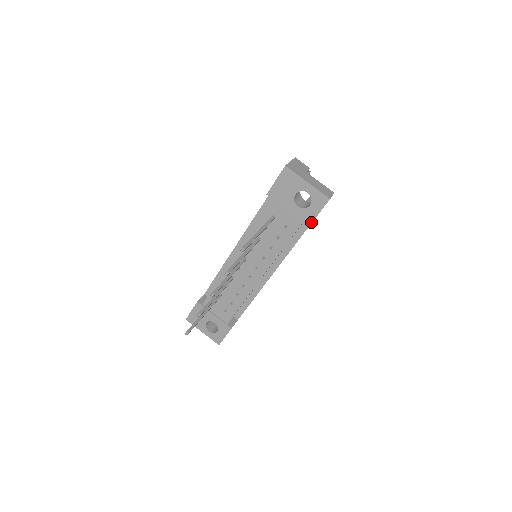
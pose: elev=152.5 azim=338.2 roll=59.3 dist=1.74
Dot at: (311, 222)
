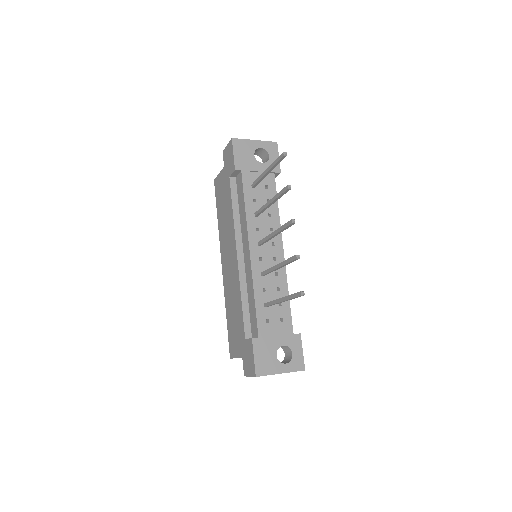
Dot at: (279, 169)
